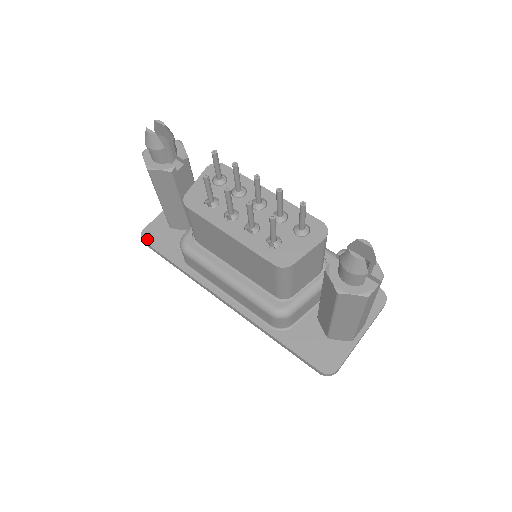
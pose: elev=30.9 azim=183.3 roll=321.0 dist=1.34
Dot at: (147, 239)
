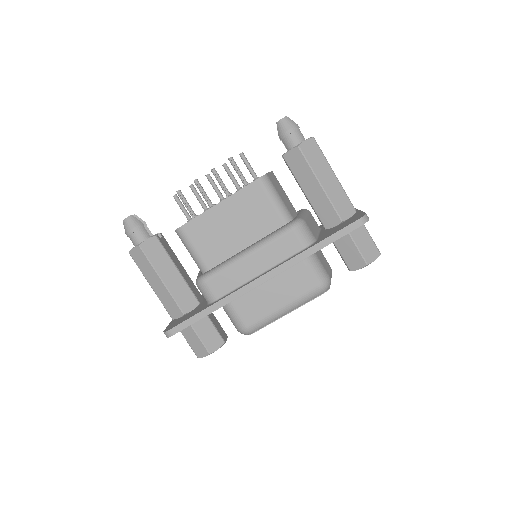
Dot at: (171, 327)
